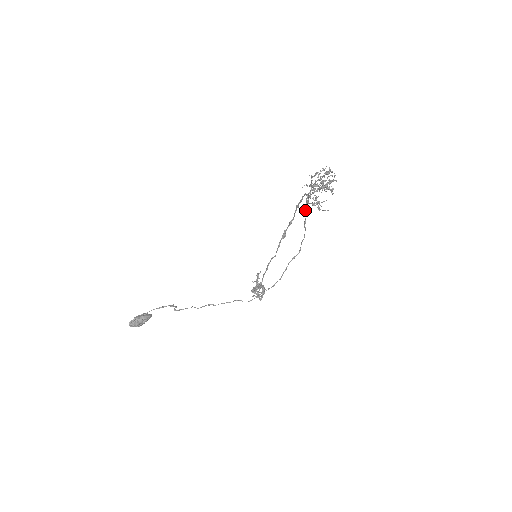
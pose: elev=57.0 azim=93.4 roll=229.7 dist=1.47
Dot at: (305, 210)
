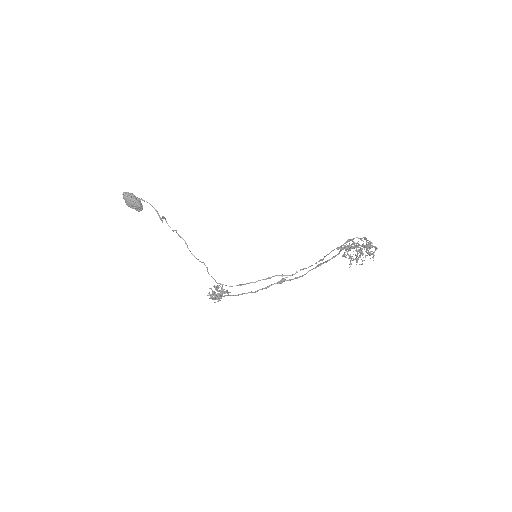
Dot at: (332, 250)
